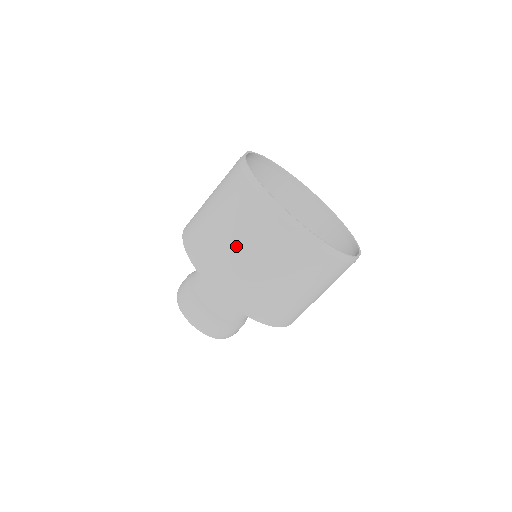
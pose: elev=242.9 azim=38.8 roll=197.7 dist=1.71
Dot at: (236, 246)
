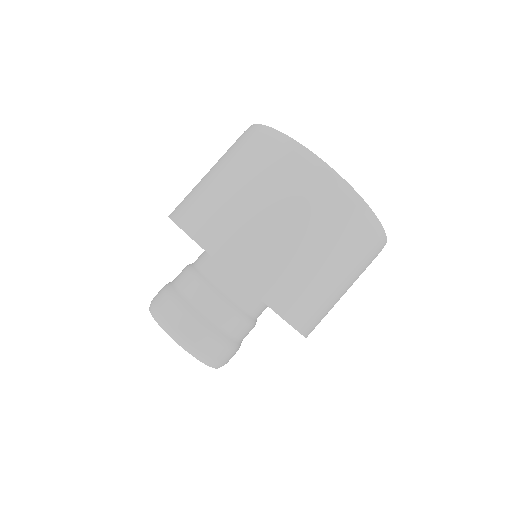
Dot at: (267, 215)
